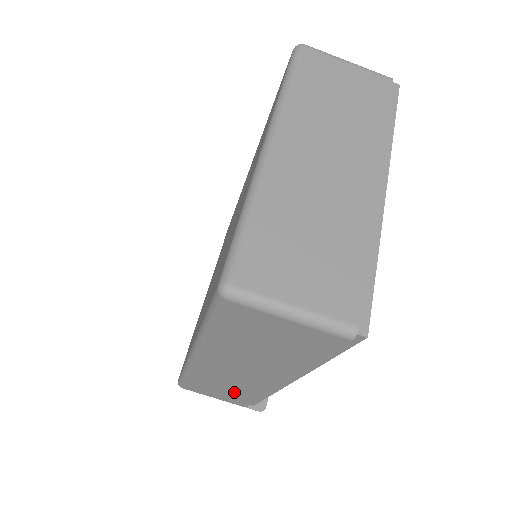
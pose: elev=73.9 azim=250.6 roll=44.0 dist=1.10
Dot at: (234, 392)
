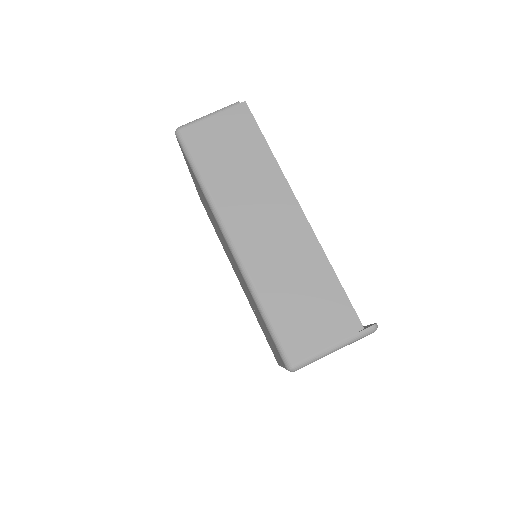
Dot at: (309, 290)
